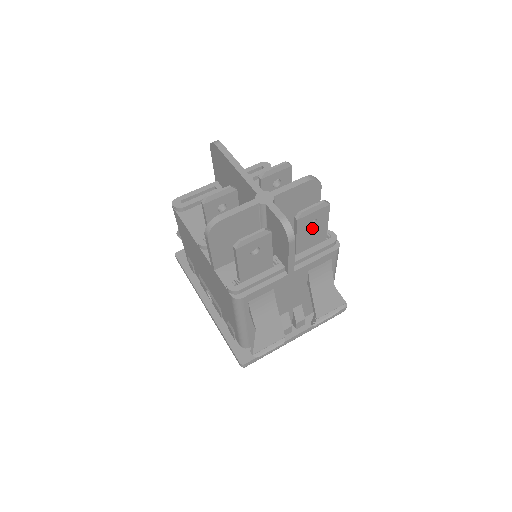
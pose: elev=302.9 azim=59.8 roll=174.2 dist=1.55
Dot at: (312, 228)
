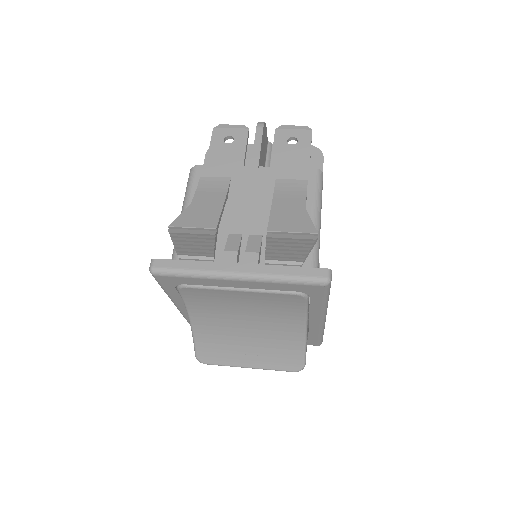
Dot at: (292, 147)
